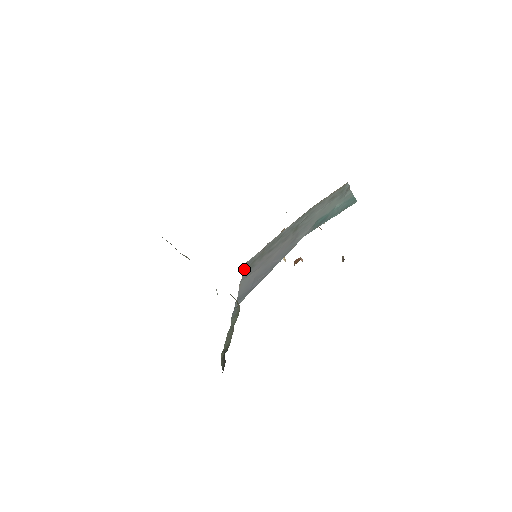
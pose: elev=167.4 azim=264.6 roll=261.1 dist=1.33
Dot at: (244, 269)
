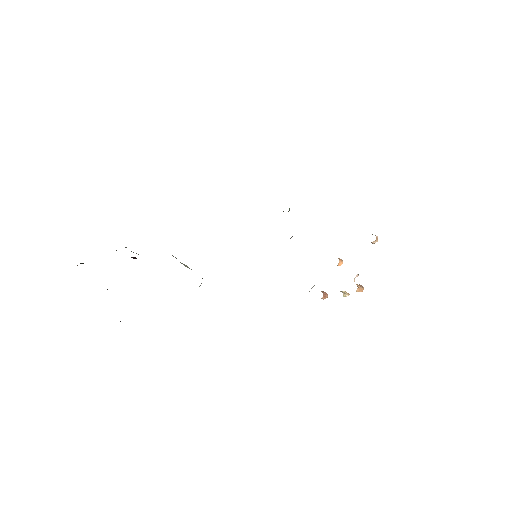
Dot at: occluded
